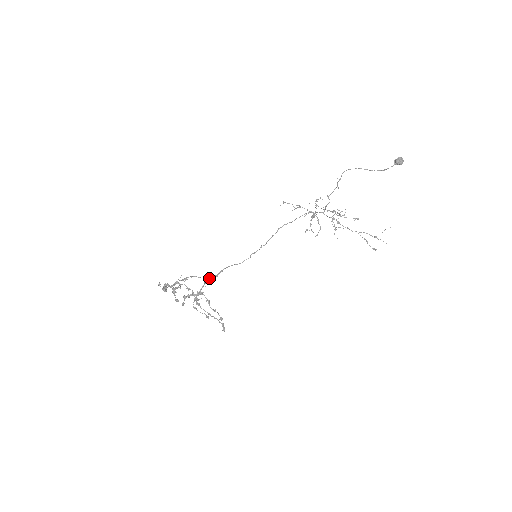
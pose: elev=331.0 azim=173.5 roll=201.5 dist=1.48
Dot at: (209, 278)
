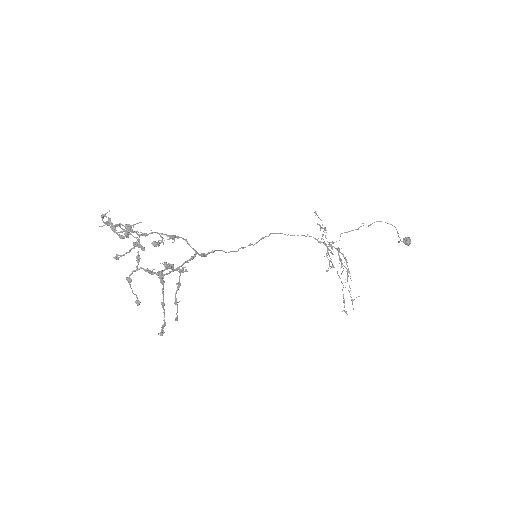
Dot at: occluded
